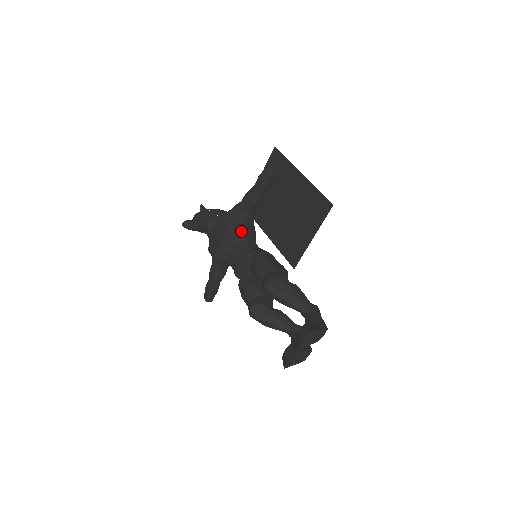
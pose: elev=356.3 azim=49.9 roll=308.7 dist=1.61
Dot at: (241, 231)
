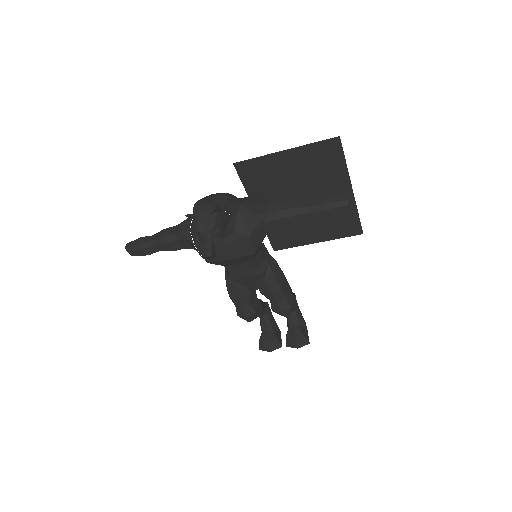
Dot at: occluded
